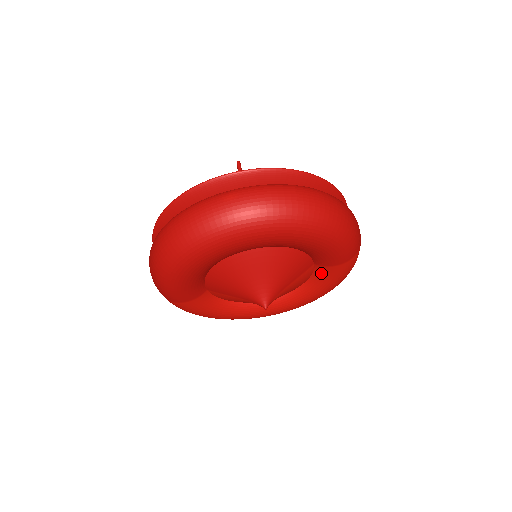
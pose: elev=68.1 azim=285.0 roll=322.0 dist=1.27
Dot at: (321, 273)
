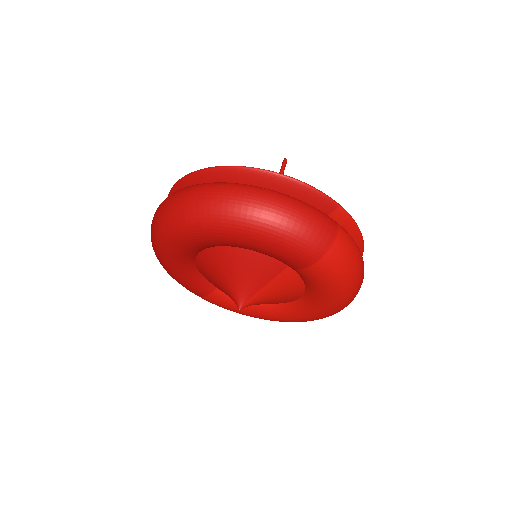
Dot at: (303, 277)
